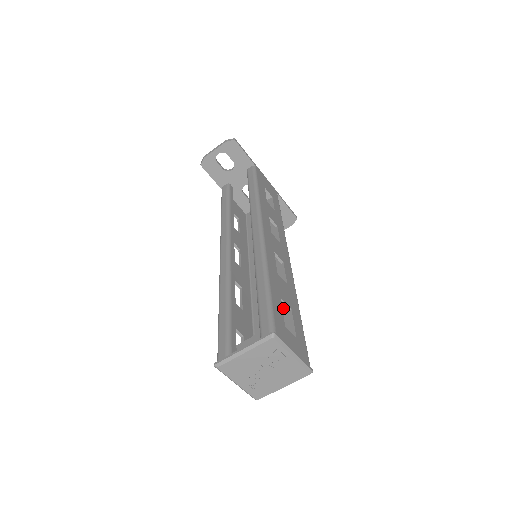
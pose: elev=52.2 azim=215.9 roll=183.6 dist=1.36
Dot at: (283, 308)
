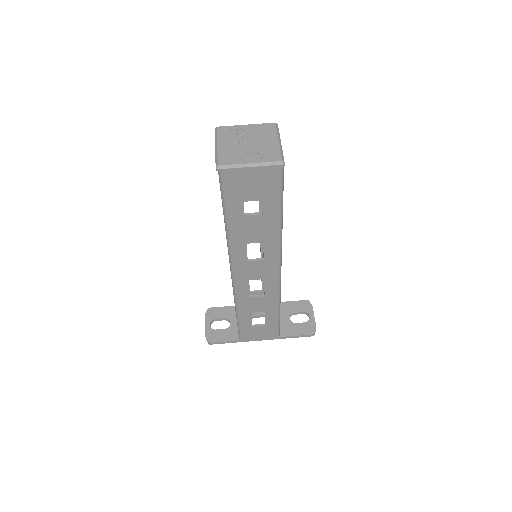
Dot at: occluded
